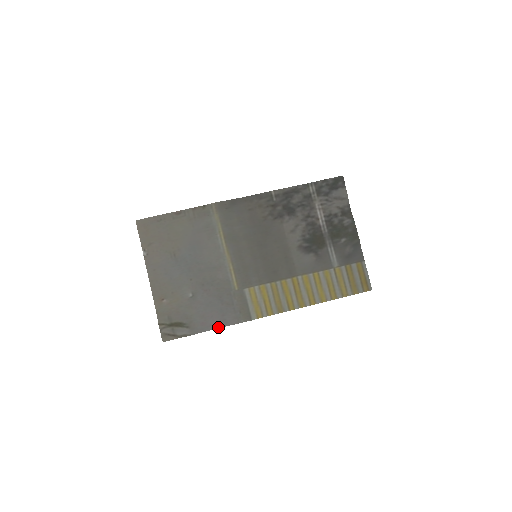
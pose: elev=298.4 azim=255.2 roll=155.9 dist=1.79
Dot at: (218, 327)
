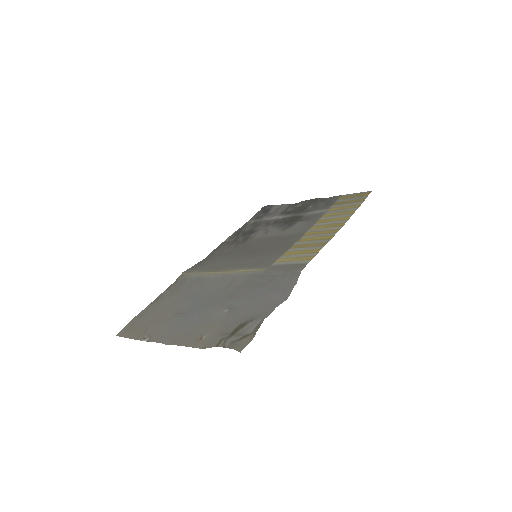
Dot at: (286, 298)
